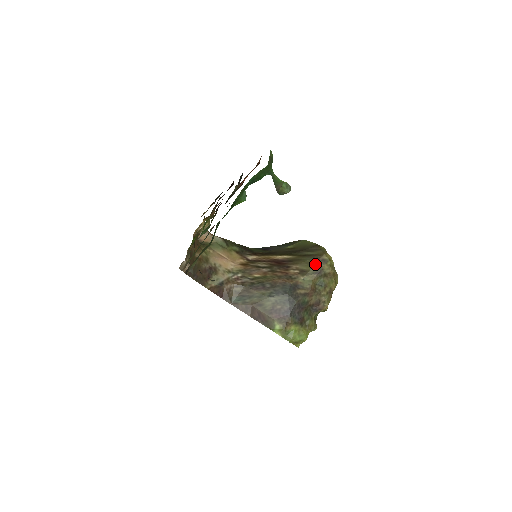
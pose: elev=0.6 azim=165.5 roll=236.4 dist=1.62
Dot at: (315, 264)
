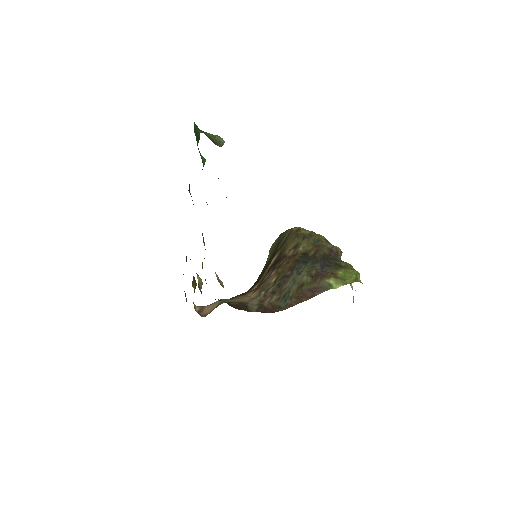
Dot at: (296, 236)
